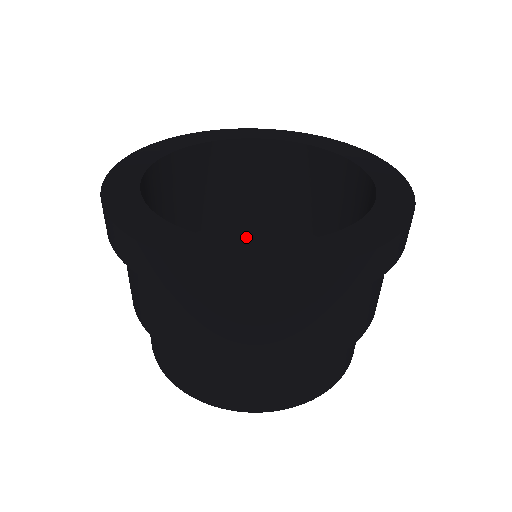
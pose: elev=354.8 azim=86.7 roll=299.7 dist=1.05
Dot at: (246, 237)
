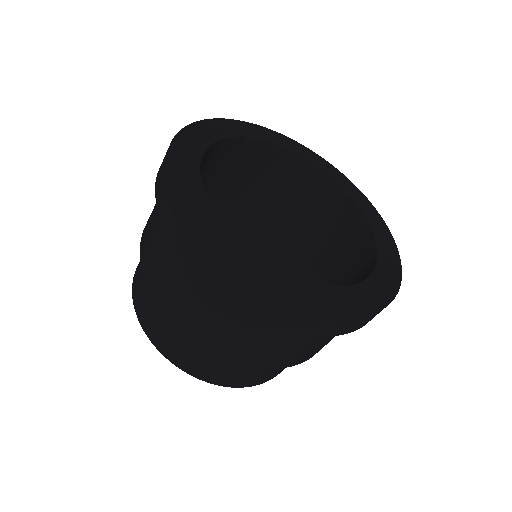
Dot at: occluded
